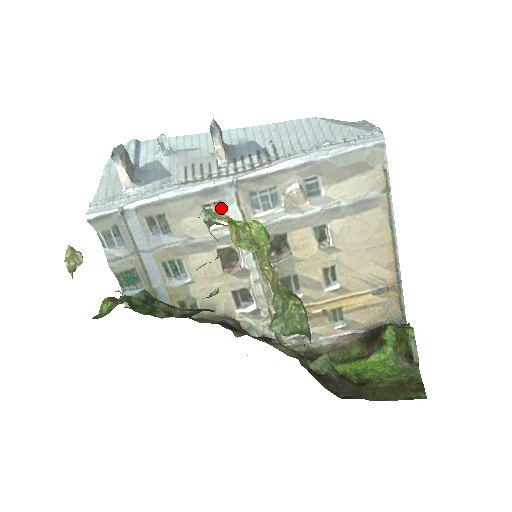
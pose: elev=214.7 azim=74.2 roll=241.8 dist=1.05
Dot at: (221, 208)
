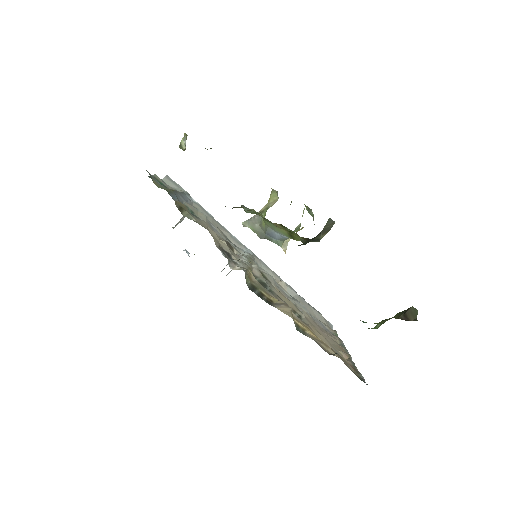
Dot at: occluded
